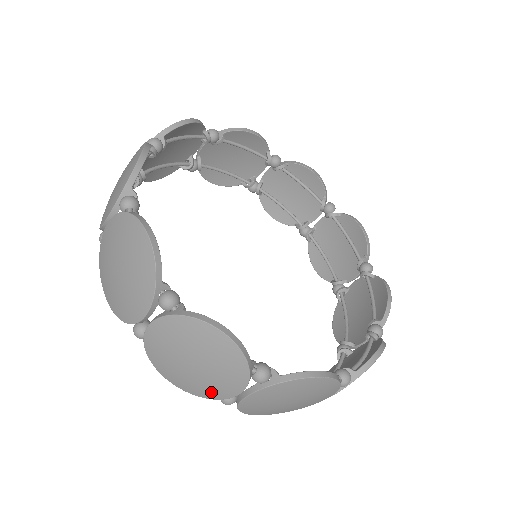
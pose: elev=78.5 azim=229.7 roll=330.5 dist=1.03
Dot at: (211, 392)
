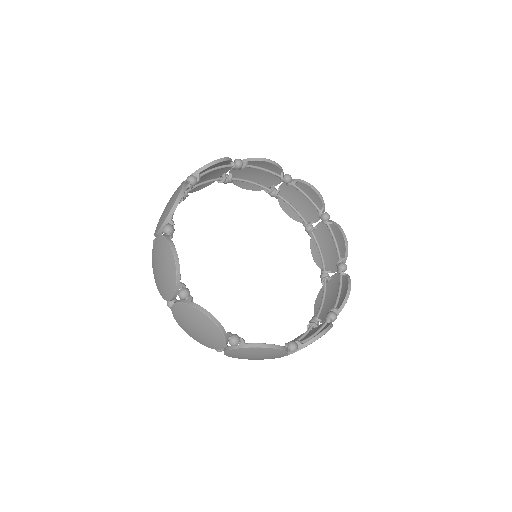
Dot at: (208, 344)
